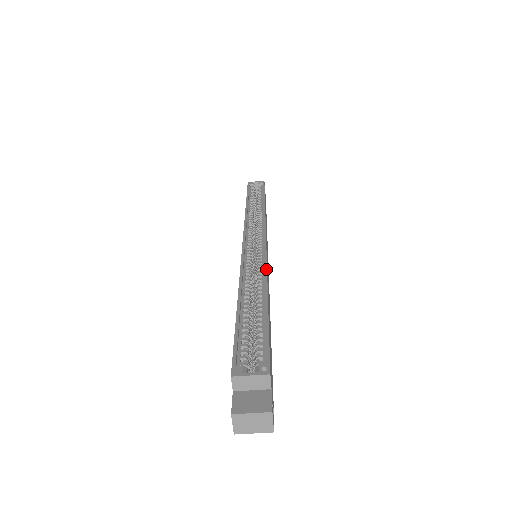
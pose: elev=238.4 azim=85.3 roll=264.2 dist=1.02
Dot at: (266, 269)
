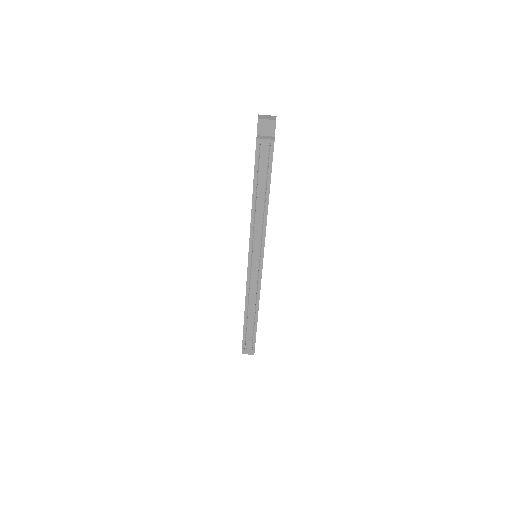
Dot at: occluded
